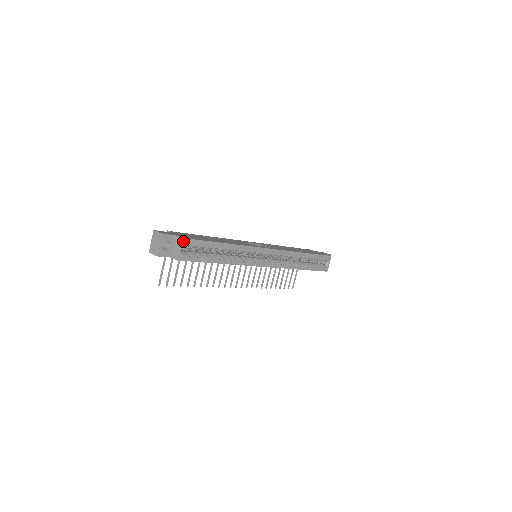
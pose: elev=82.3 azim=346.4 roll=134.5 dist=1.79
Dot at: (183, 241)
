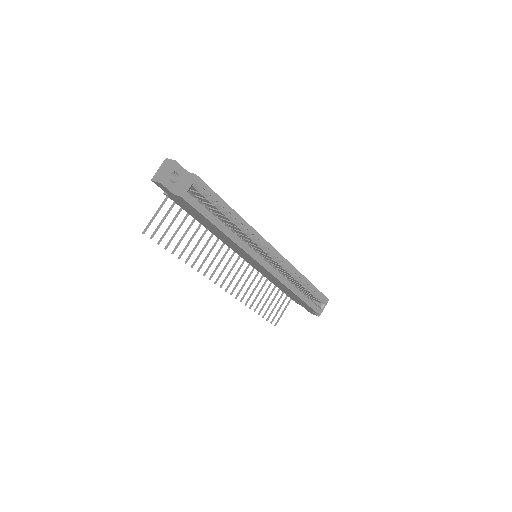
Dot at: (195, 178)
